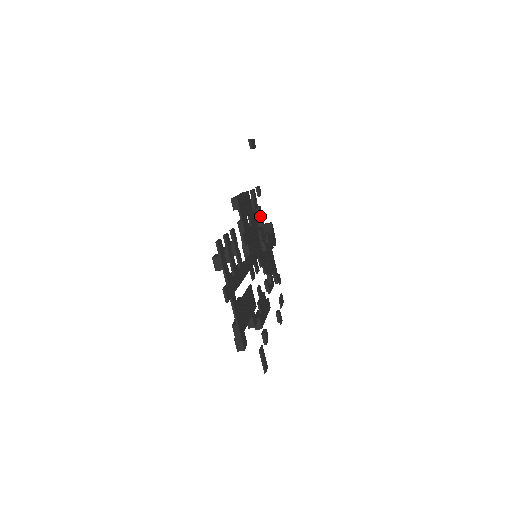
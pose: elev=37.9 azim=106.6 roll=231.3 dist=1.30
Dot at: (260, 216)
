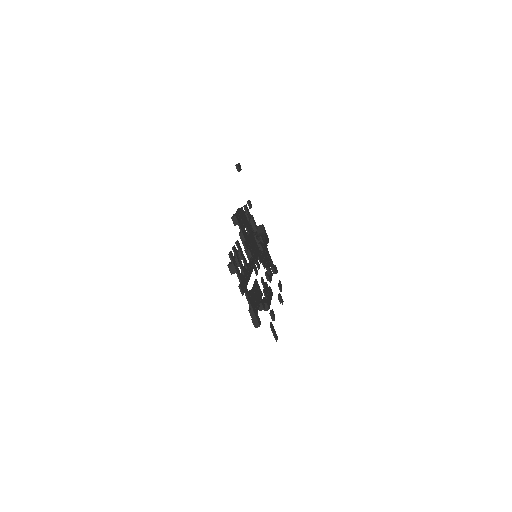
Dot at: (254, 223)
